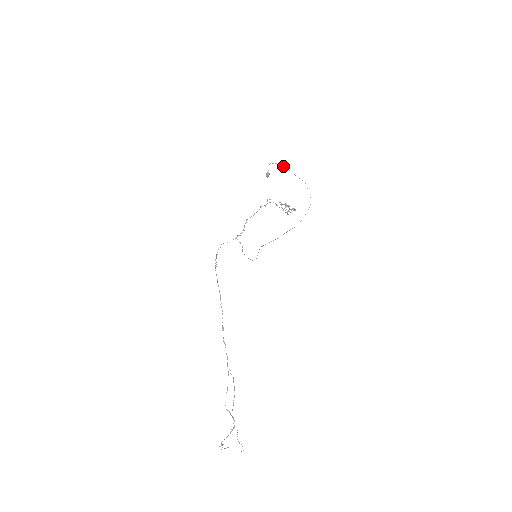
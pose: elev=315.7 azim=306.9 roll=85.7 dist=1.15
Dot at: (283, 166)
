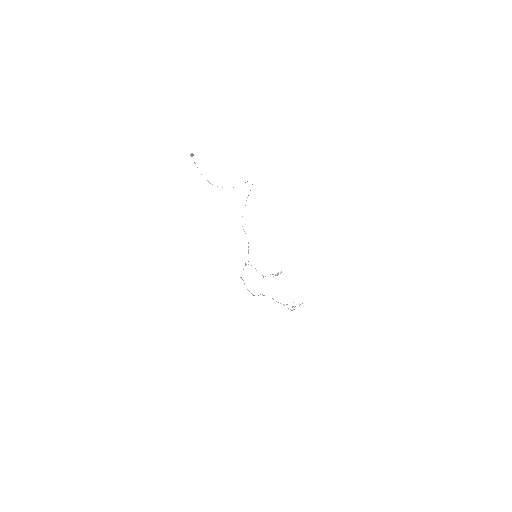
Dot at: occluded
